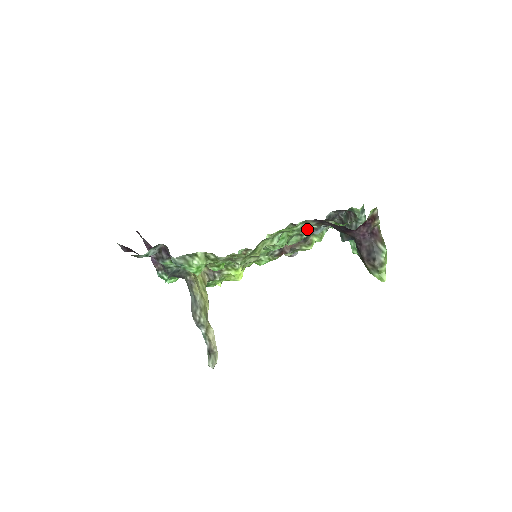
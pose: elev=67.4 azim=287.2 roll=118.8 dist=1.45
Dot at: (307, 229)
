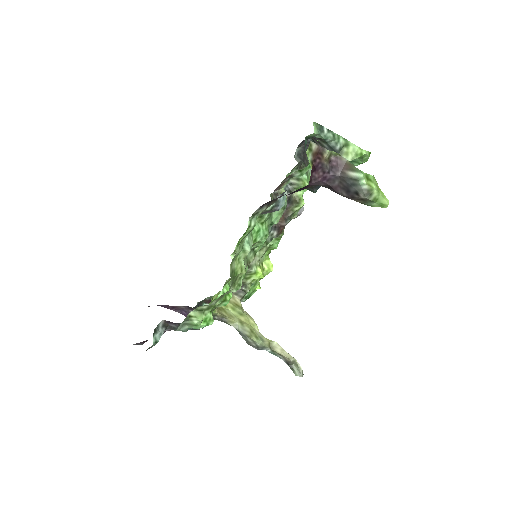
Dot at: (268, 212)
